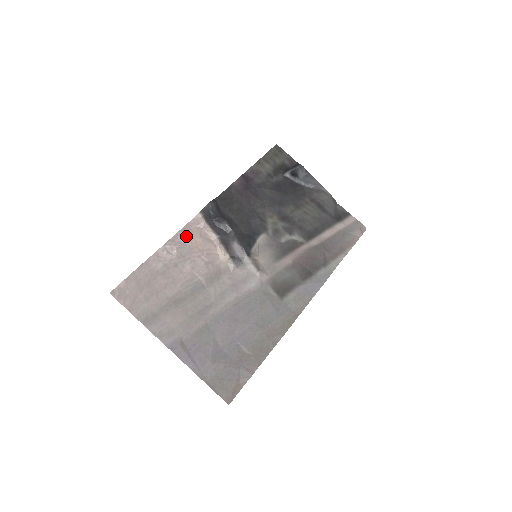
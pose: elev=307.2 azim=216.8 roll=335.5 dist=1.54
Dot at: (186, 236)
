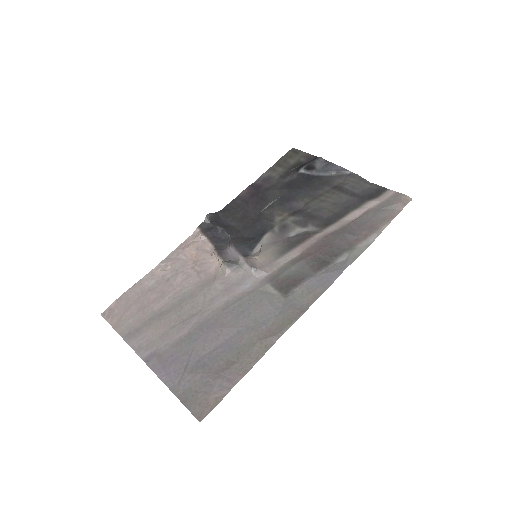
Dot at: (182, 251)
